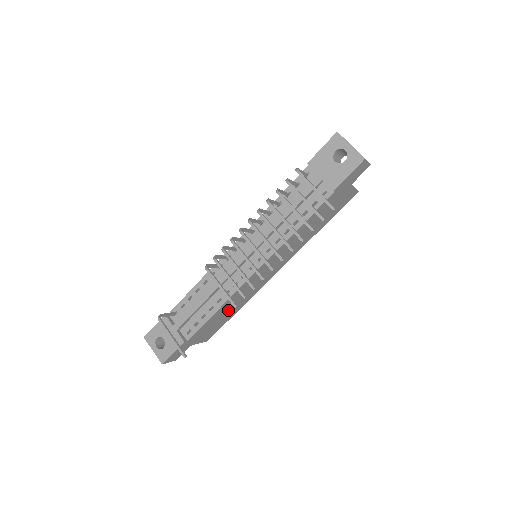
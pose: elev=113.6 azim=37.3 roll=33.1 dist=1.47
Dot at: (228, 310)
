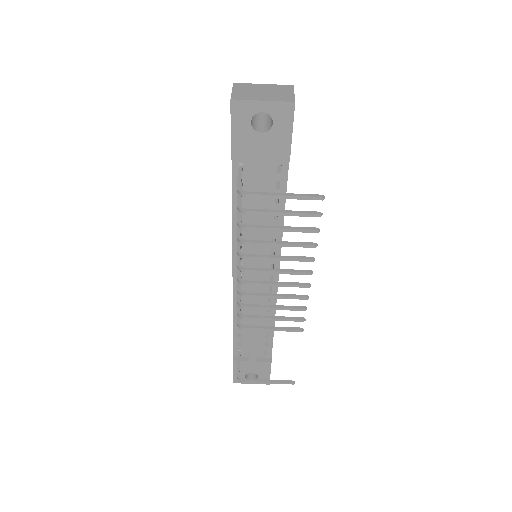
Dot at: occluded
